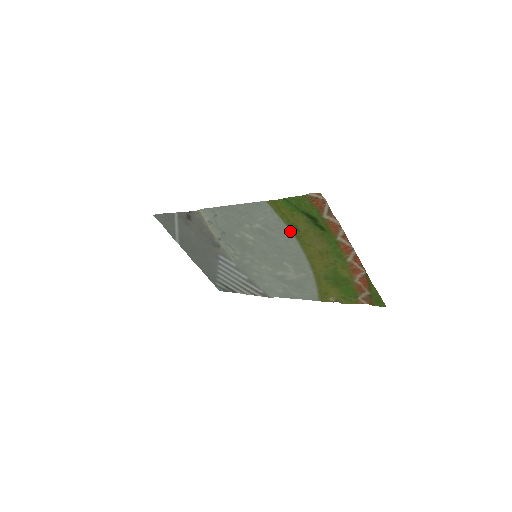
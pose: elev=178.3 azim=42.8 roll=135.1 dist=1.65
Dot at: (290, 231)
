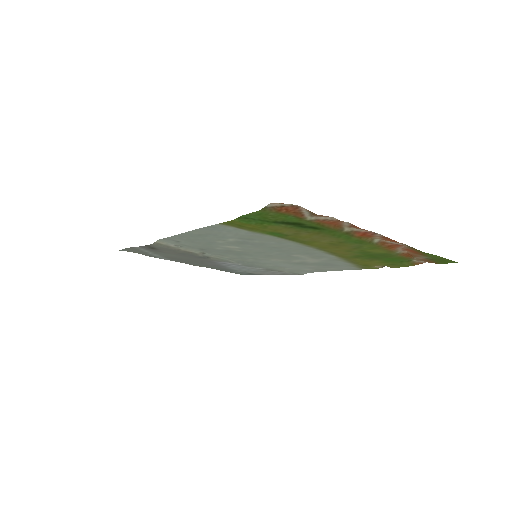
Dot at: (275, 237)
